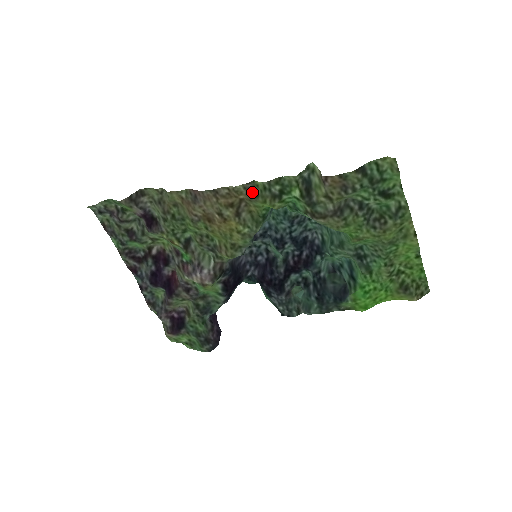
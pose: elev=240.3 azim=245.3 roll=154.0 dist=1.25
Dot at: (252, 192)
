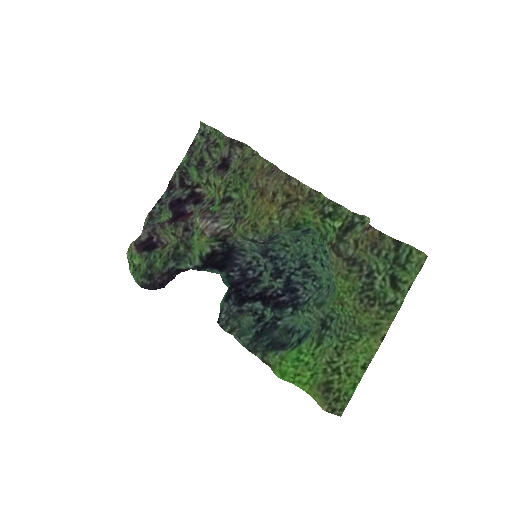
Dot at: (311, 198)
